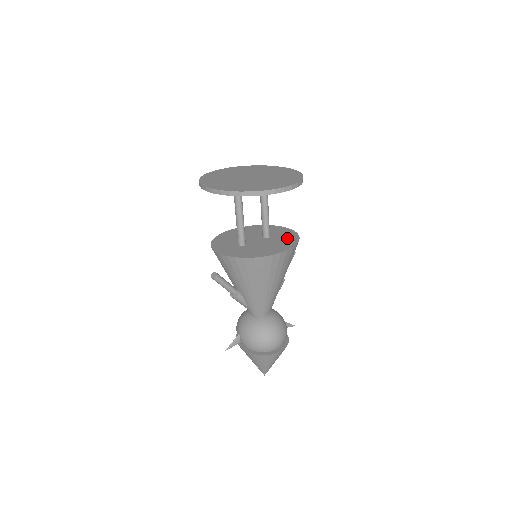
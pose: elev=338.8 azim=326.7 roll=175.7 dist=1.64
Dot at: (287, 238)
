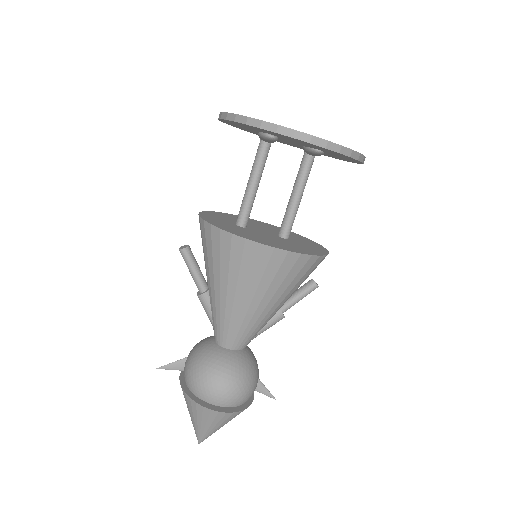
Dot at: (307, 248)
